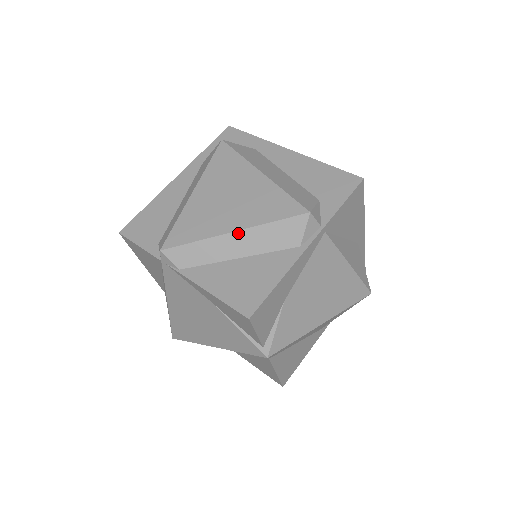
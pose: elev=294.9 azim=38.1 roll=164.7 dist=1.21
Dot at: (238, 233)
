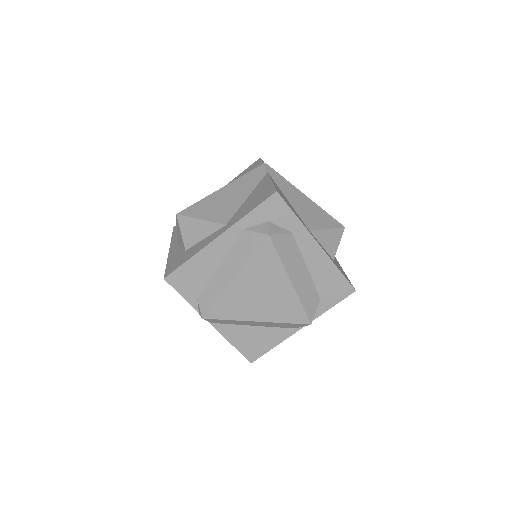
Dot at: (260, 322)
